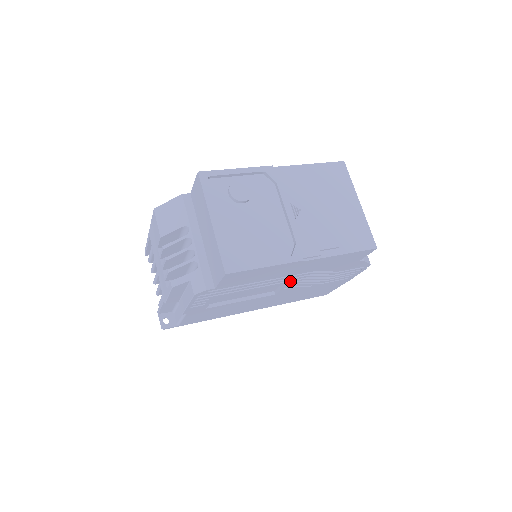
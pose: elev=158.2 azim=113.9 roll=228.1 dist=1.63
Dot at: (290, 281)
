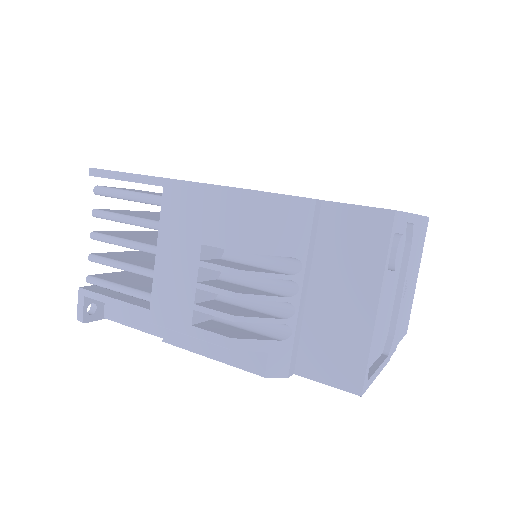
Dot at: occluded
